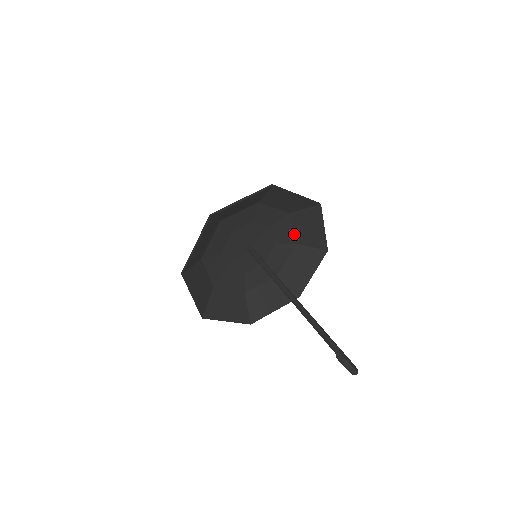
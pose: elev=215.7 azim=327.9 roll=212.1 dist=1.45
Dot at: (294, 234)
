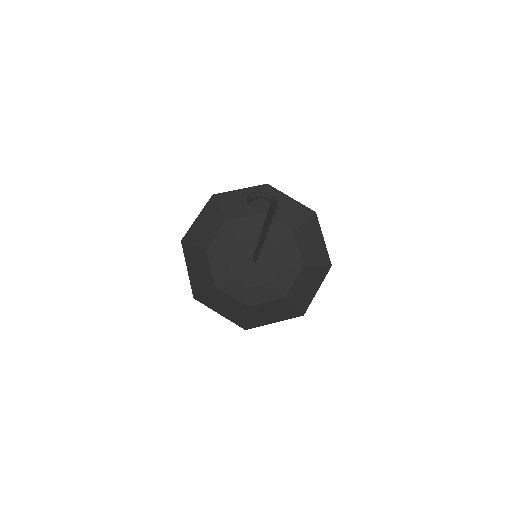
Dot at: (283, 226)
